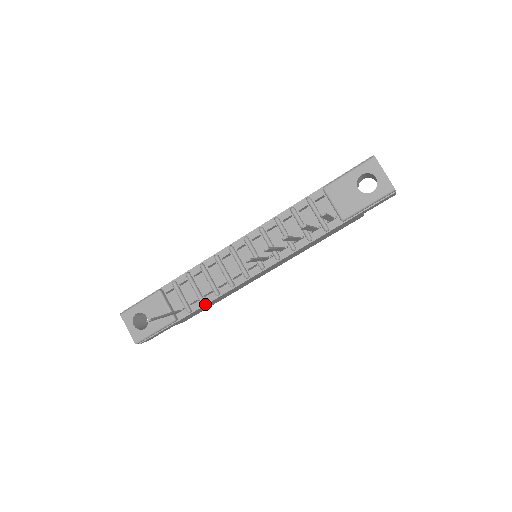
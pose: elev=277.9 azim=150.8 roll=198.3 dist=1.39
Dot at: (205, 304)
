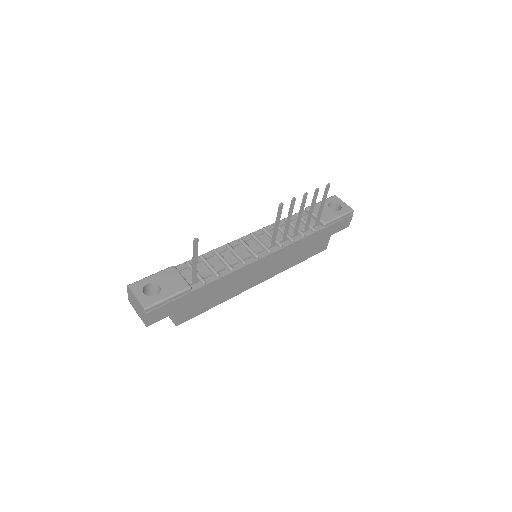
Dot at: (219, 277)
